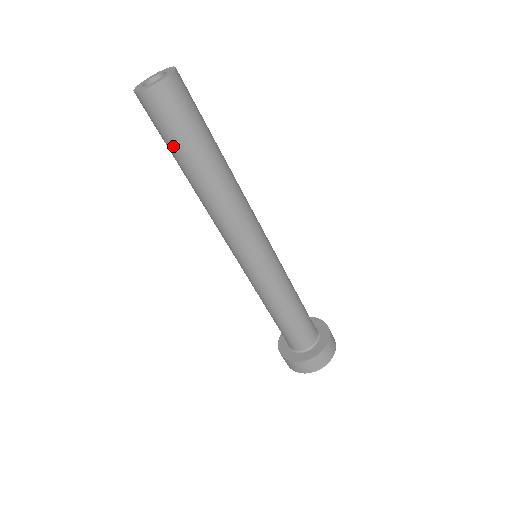
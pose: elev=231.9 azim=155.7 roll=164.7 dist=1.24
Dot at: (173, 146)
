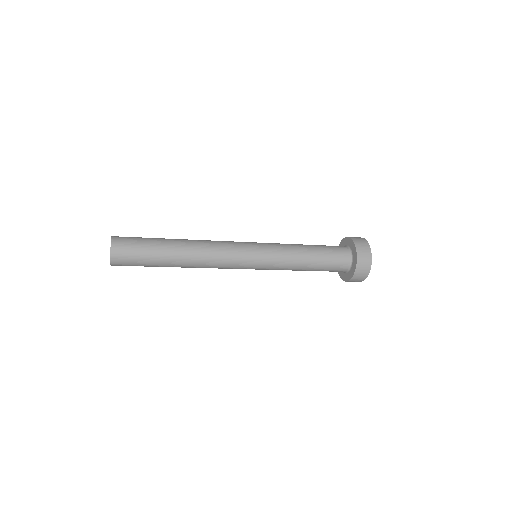
Dot at: occluded
